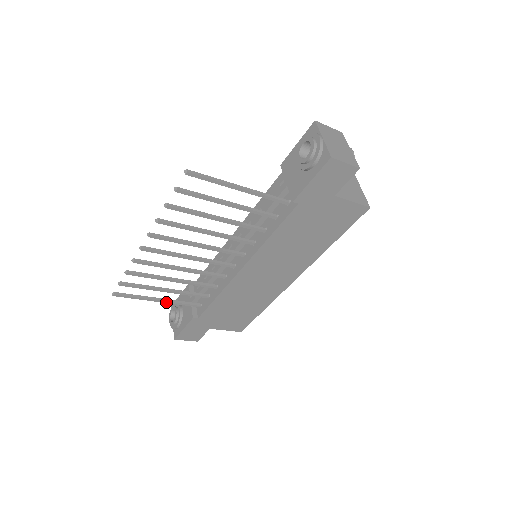
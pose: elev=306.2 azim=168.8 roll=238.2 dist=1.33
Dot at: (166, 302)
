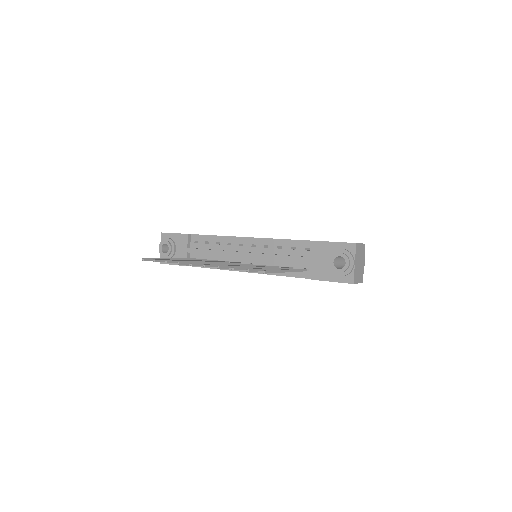
Dot at: occluded
